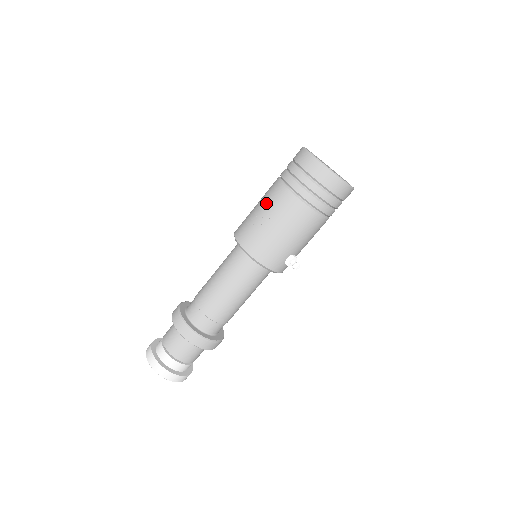
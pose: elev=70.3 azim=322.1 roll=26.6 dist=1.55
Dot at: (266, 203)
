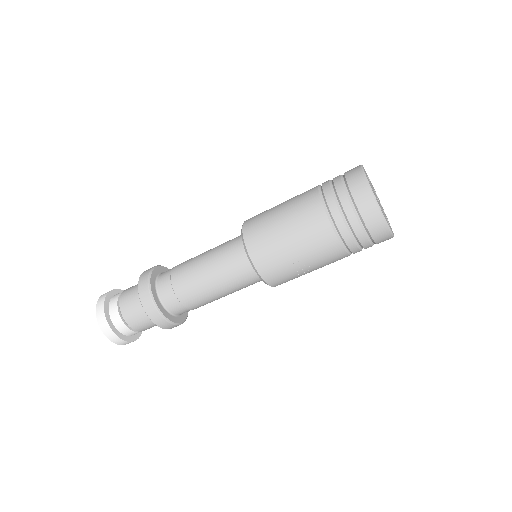
Dot at: (311, 253)
